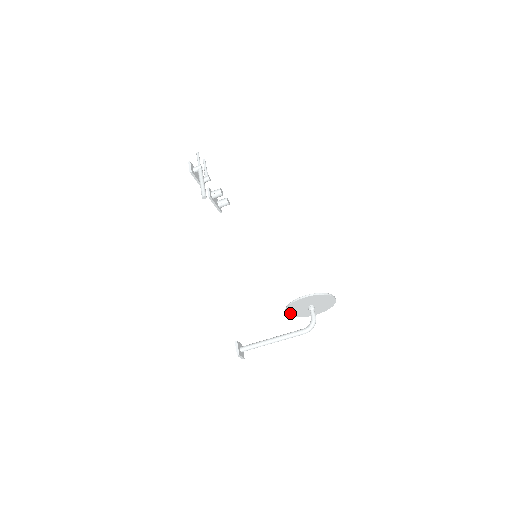
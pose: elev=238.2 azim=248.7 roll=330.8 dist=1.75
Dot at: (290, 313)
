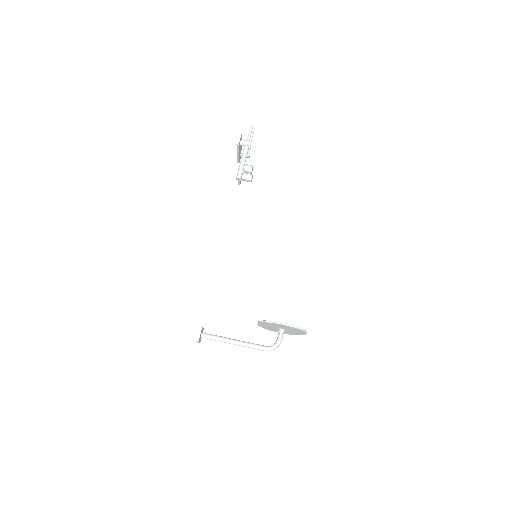
Dot at: (260, 324)
